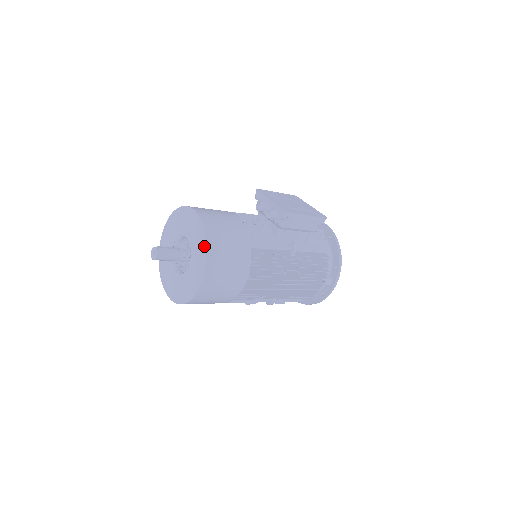
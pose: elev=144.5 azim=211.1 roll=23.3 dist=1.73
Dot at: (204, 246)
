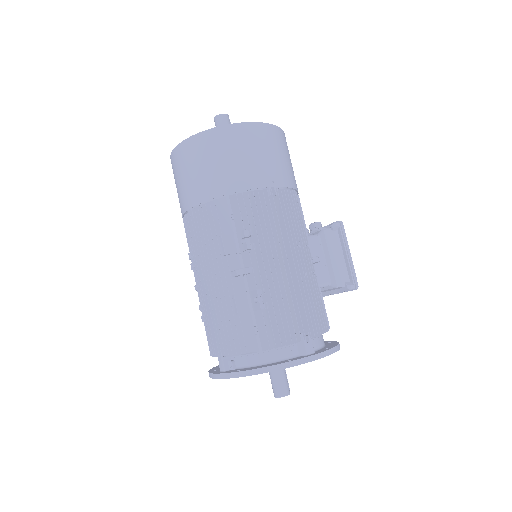
Dot at: occluded
